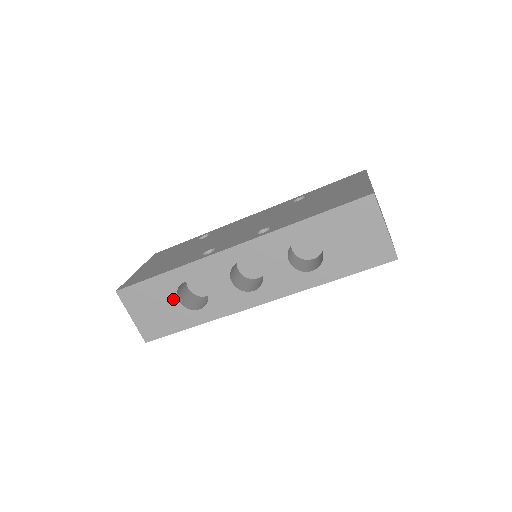
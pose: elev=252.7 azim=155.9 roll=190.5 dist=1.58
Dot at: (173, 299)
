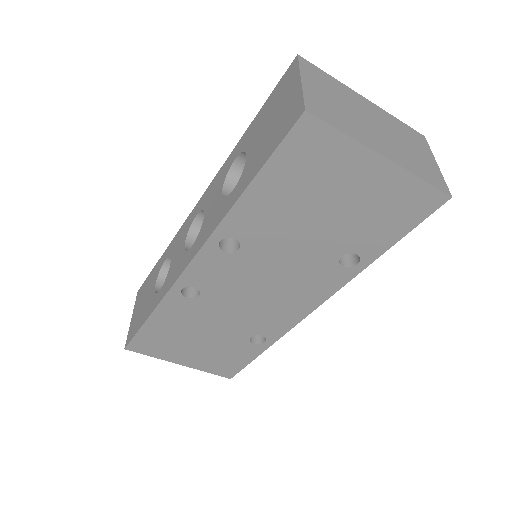
Dot at: (154, 285)
